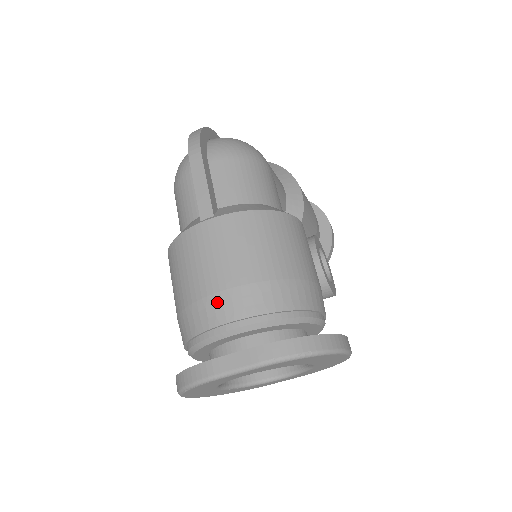
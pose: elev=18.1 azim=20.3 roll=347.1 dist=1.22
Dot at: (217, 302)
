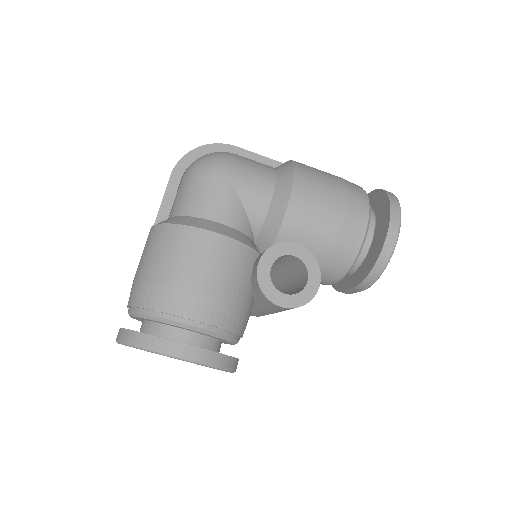
Dot at: occluded
